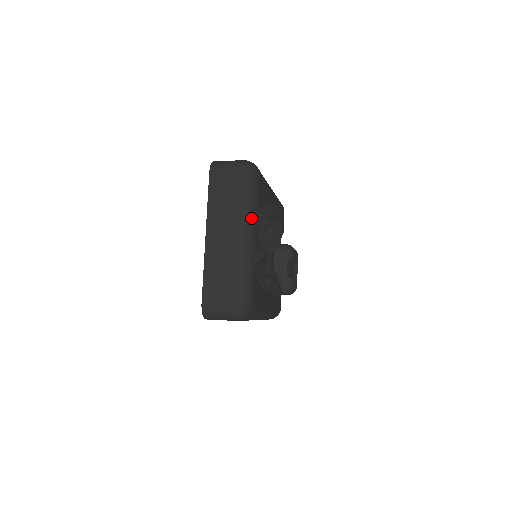
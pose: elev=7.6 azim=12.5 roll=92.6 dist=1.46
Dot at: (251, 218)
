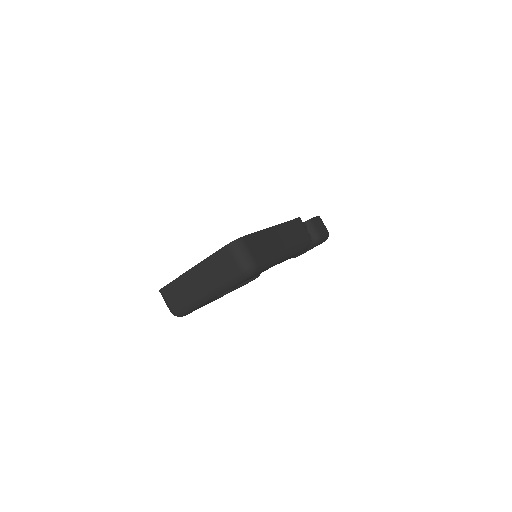
Dot at: (221, 291)
